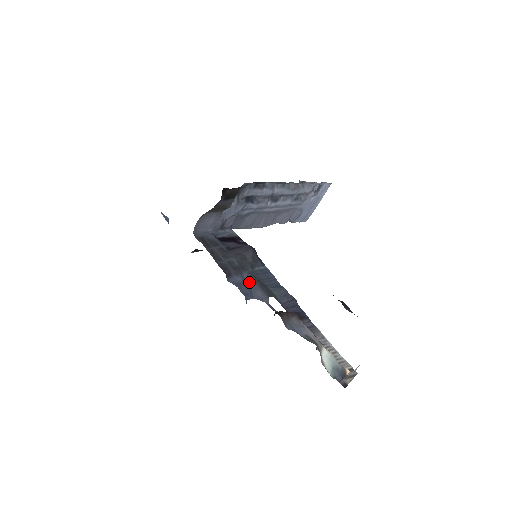
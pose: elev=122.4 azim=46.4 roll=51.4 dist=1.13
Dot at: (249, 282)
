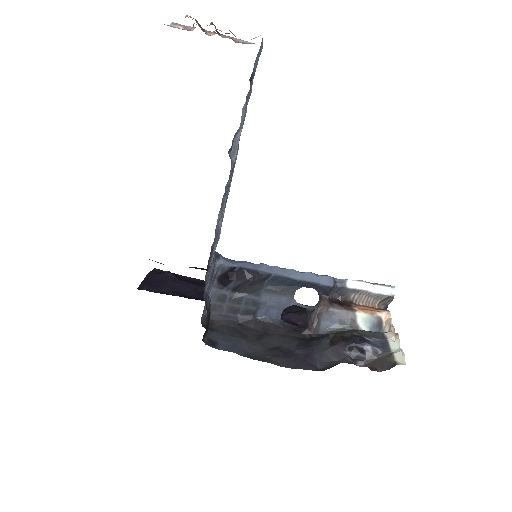
Dot at: (271, 300)
